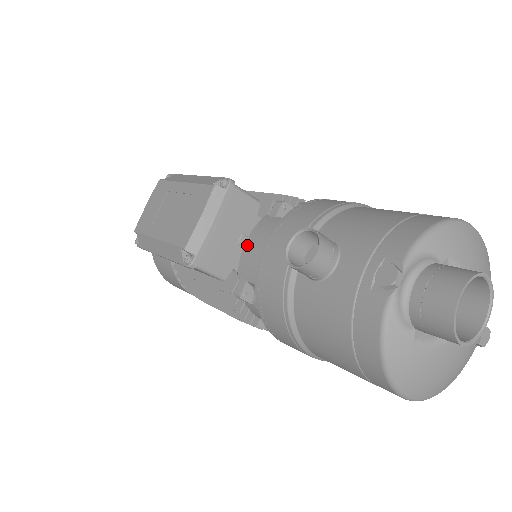
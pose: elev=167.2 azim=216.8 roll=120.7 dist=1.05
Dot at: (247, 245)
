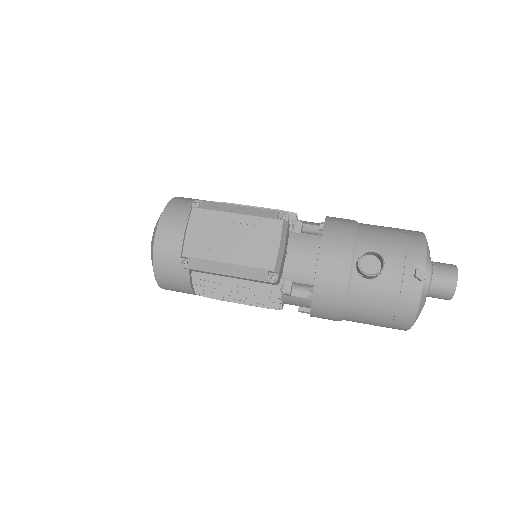
Dot at: (289, 256)
